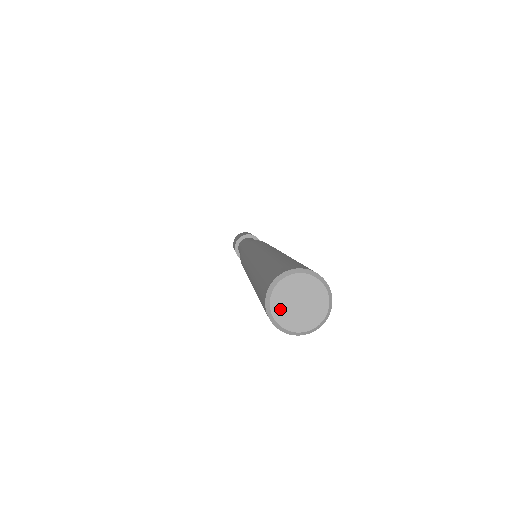
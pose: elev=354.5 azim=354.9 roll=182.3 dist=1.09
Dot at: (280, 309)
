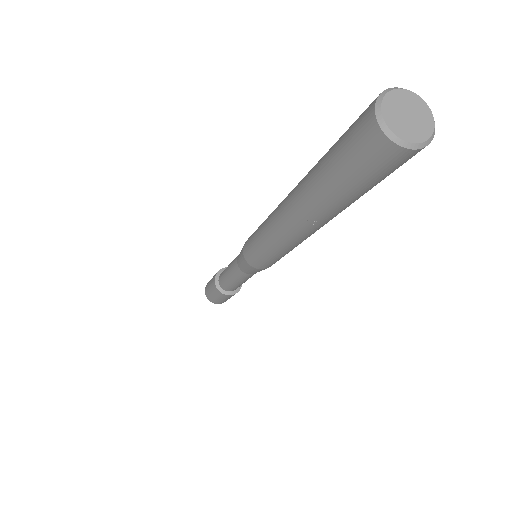
Dot at: (390, 113)
